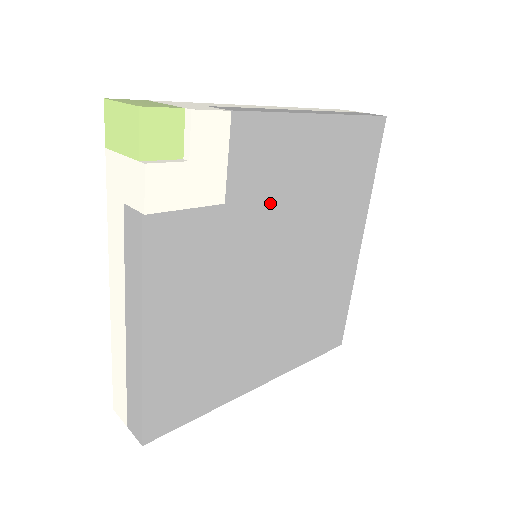
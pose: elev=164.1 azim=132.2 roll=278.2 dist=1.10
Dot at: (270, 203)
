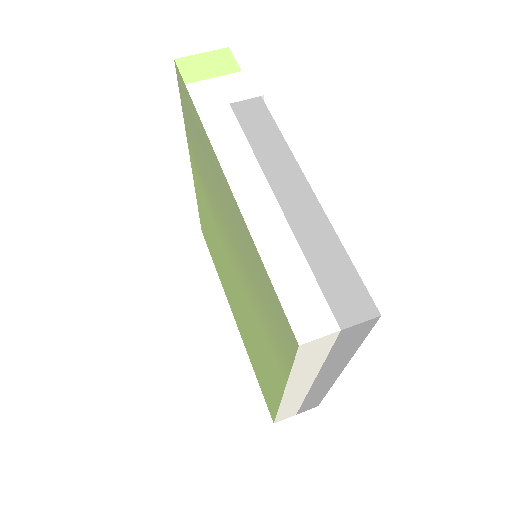
Dot at: occluded
